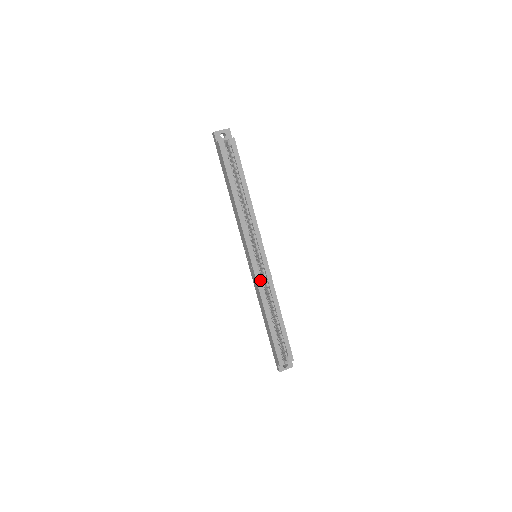
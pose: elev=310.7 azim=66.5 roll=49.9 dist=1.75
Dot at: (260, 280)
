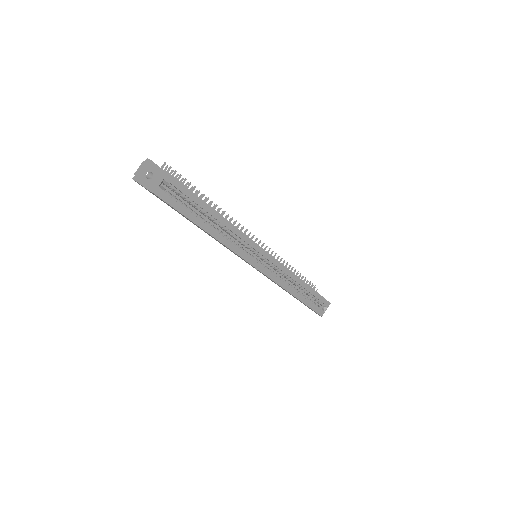
Dot at: (274, 276)
